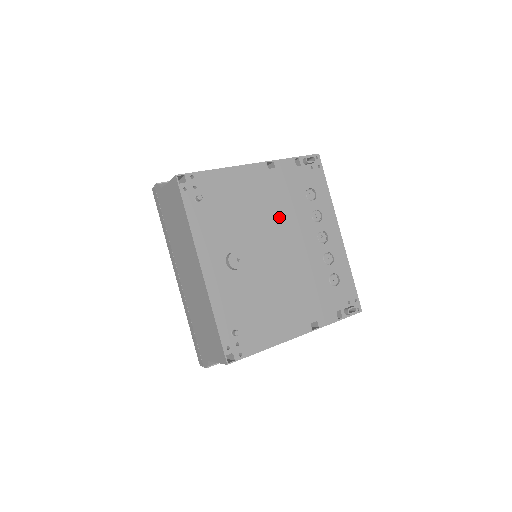
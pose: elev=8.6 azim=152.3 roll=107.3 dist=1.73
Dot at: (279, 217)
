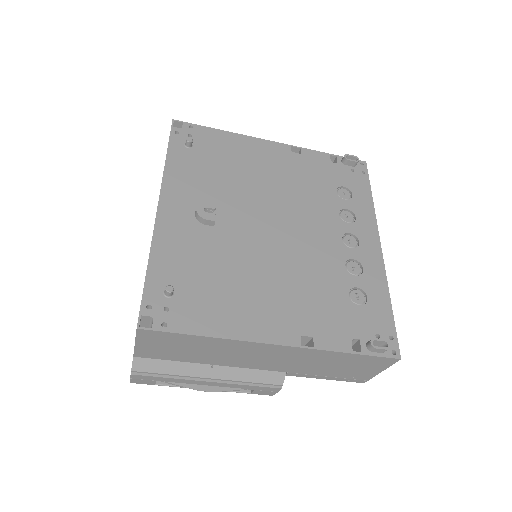
Dot at: (290, 198)
